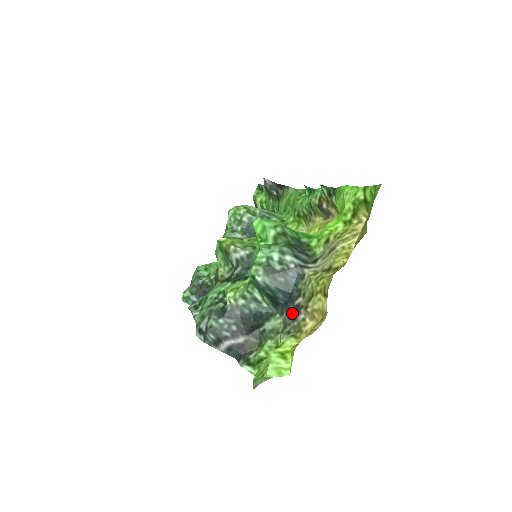
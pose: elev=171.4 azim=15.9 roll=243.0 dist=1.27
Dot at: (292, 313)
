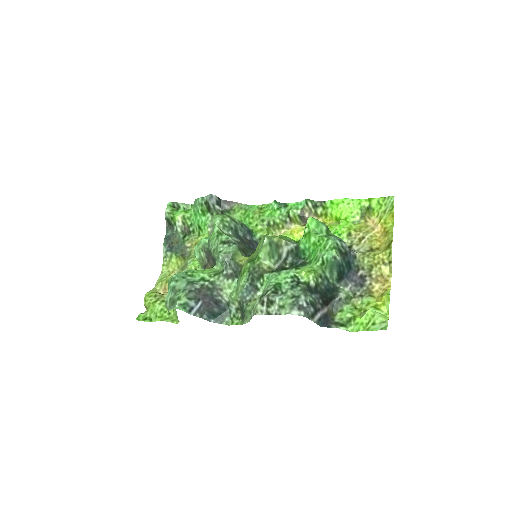
Dot at: (358, 282)
